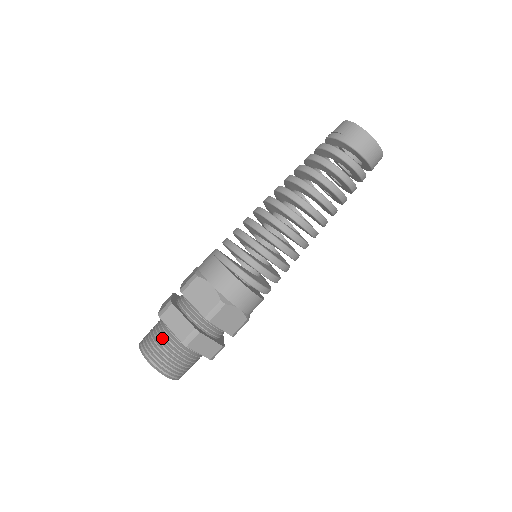
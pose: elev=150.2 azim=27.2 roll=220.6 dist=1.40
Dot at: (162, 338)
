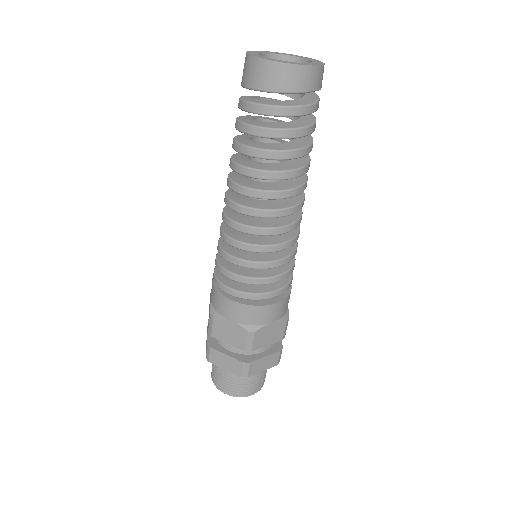
Dot at: occluded
